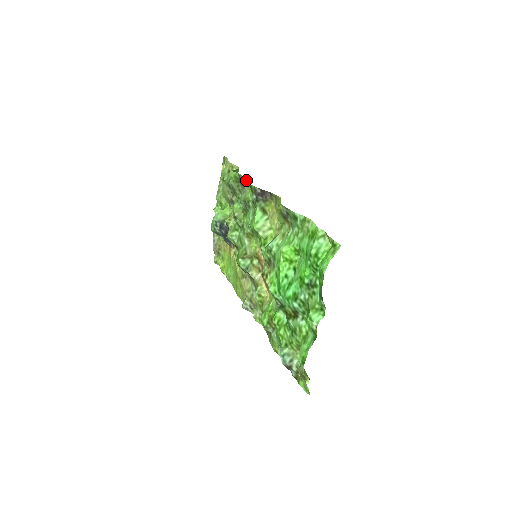
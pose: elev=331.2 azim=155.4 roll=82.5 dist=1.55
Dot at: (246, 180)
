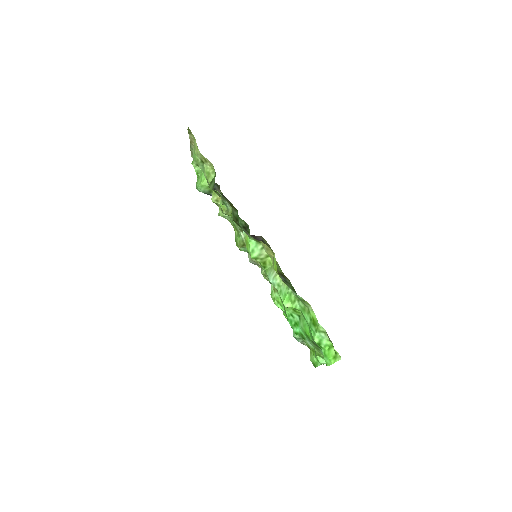
Dot at: (230, 204)
